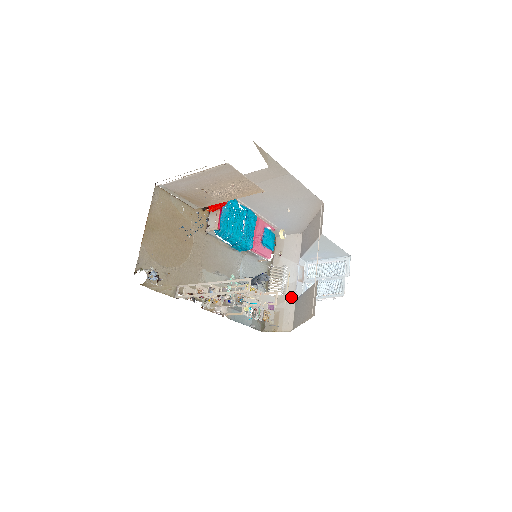
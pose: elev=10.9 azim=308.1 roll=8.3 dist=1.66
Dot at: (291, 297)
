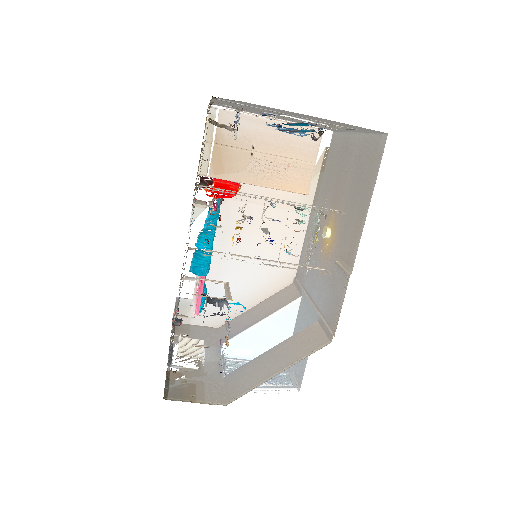
Dot at: (215, 373)
